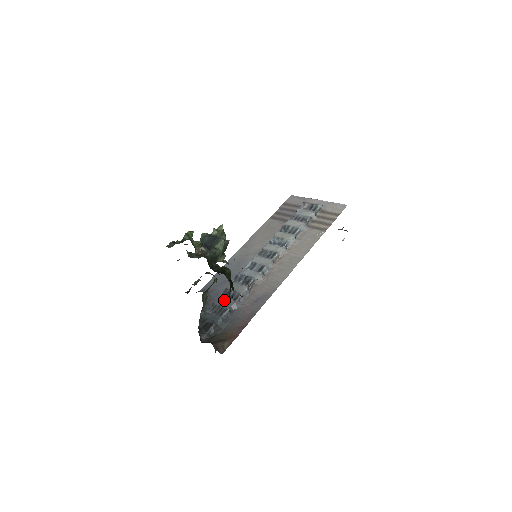
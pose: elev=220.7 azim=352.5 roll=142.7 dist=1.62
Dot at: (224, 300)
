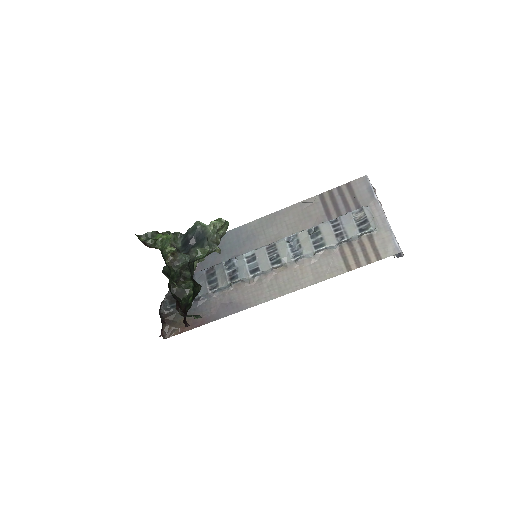
Dot at: (202, 281)
